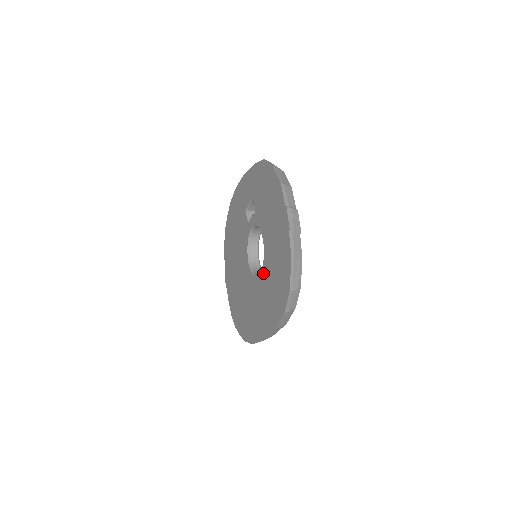
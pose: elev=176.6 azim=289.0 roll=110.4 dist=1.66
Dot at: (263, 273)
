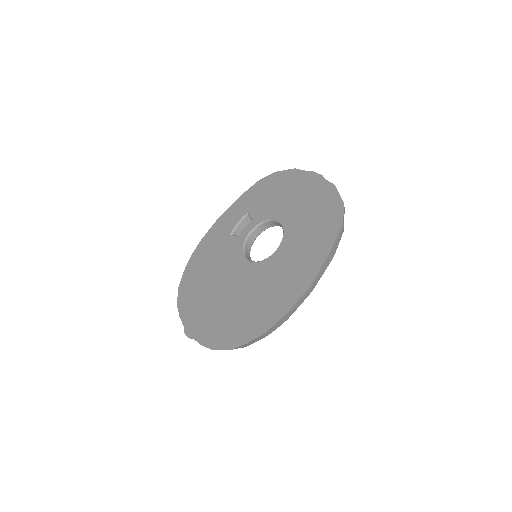
Dot at: (287, 238)
